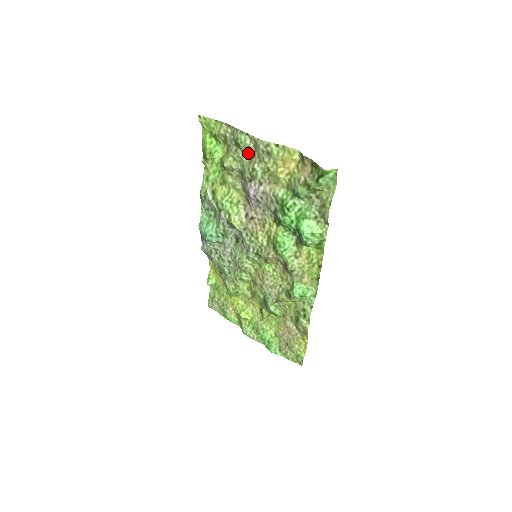
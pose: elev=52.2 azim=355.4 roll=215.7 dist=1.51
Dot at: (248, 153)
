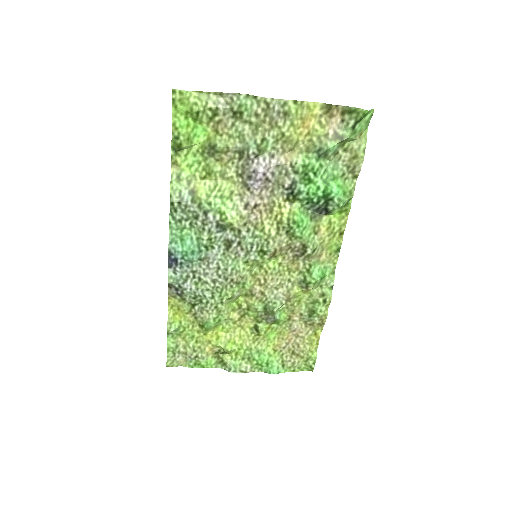
Dot at: (253, 122)
